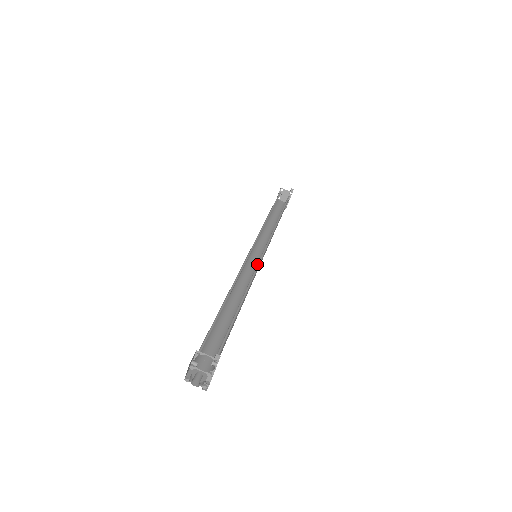
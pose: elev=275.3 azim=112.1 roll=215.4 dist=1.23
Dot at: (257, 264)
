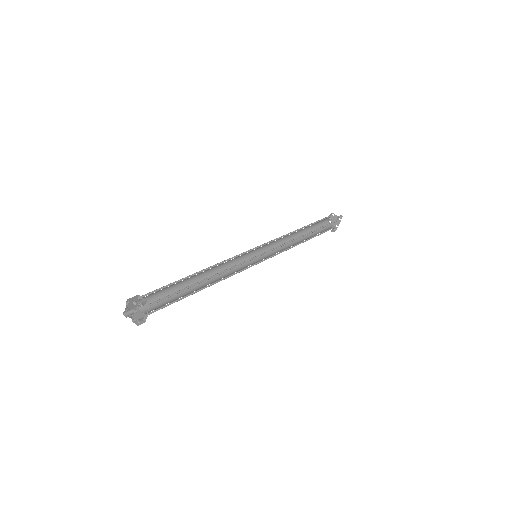
Dot at: (247, 260)
